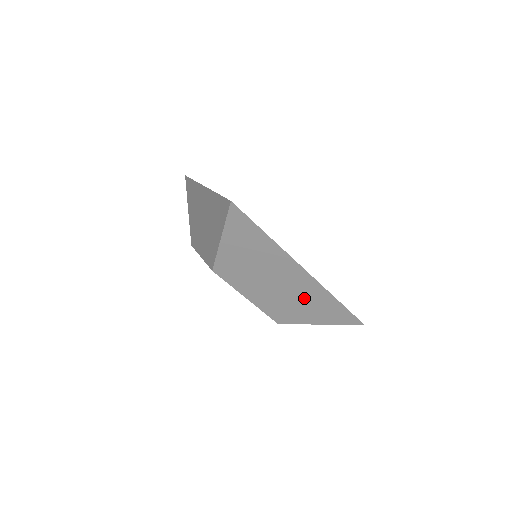
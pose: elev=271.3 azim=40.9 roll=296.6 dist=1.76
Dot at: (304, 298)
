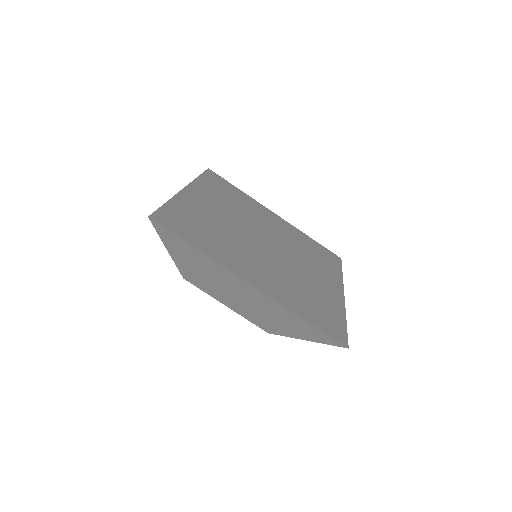
Dot at: occluded
